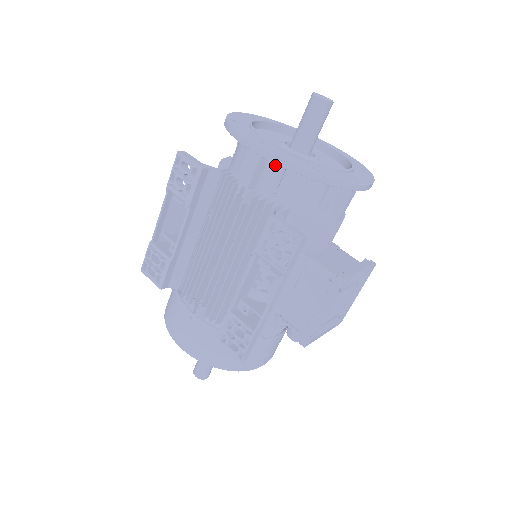
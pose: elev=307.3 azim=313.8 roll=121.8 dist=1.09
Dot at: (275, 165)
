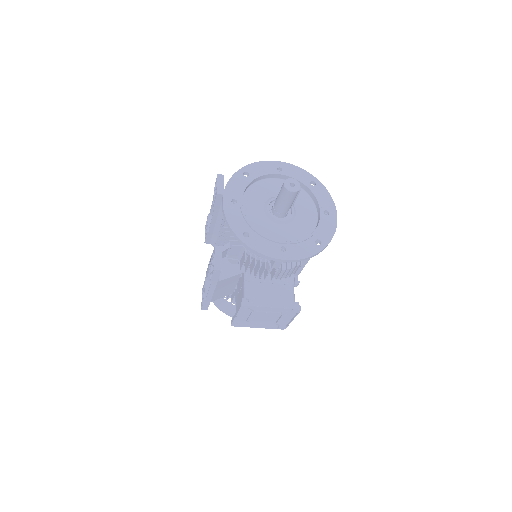
Dot at: occluded
